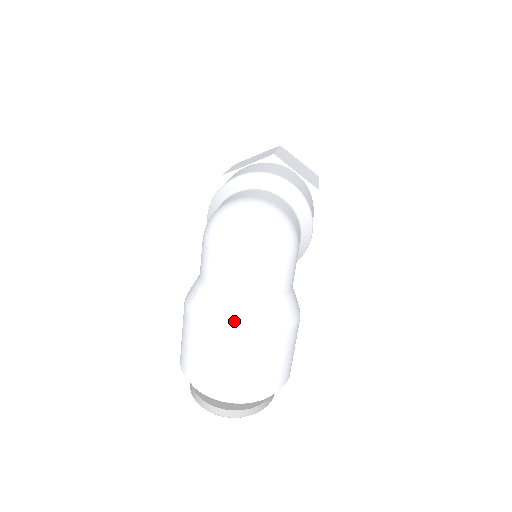
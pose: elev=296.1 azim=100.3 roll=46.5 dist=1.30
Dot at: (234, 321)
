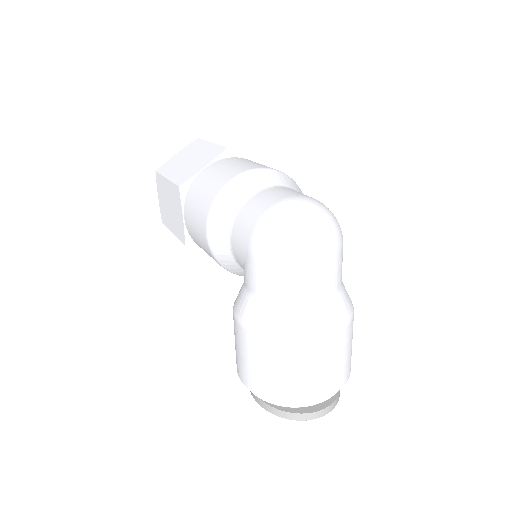
Dot at: (325, 322)
